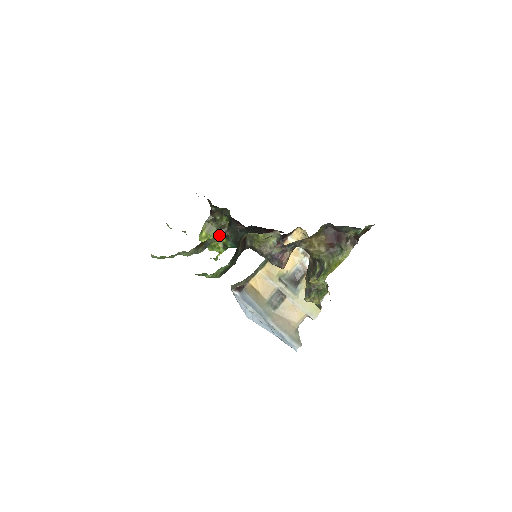
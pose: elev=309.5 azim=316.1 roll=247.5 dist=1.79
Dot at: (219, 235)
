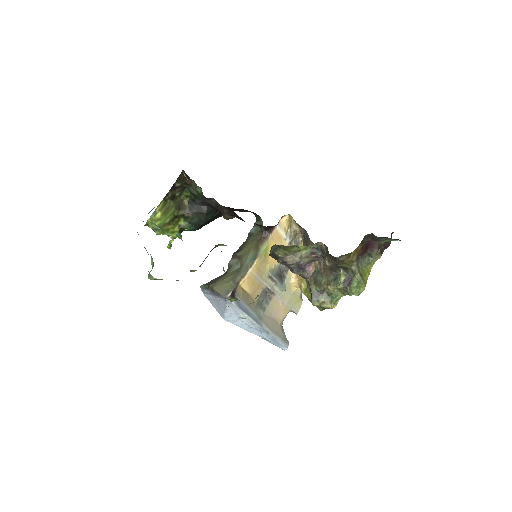
Dot at: (177, 216)
